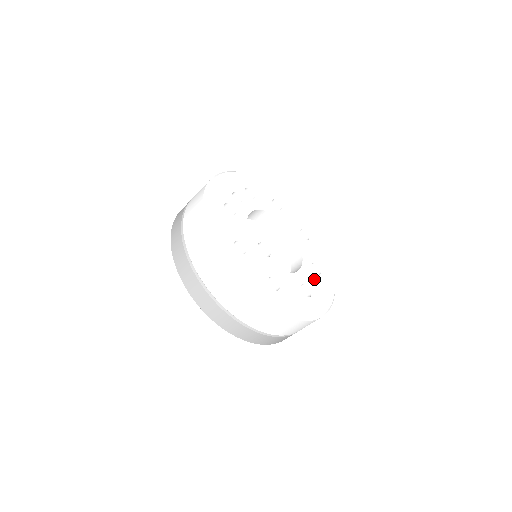
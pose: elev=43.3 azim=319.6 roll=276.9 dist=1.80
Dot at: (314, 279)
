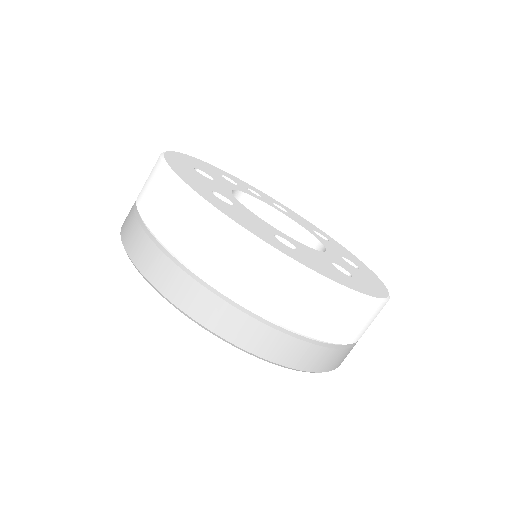
Dot at: (322, 261)
